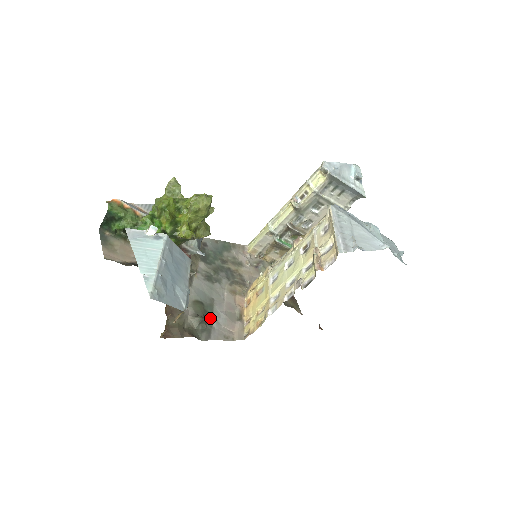
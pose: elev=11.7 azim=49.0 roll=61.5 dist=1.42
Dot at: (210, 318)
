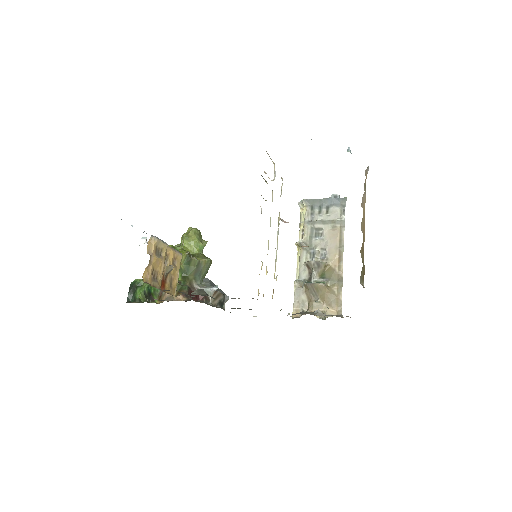
Dot at: occluded
